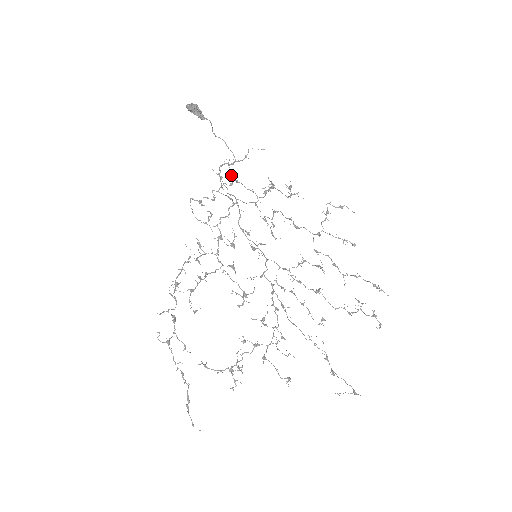
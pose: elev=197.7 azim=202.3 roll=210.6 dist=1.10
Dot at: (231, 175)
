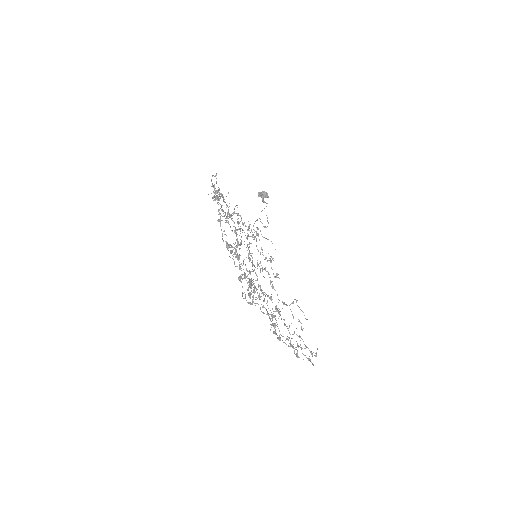
Dot at: (256, 232)
